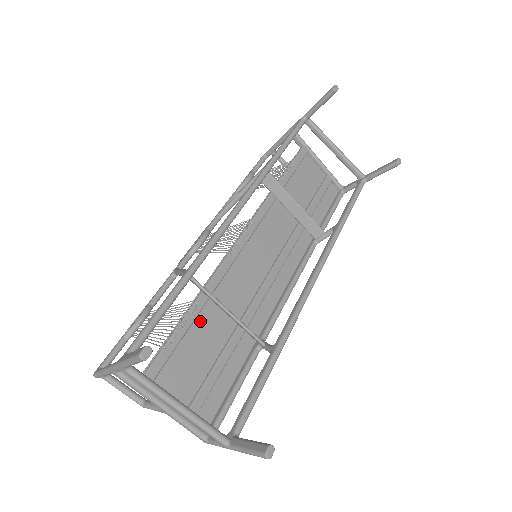
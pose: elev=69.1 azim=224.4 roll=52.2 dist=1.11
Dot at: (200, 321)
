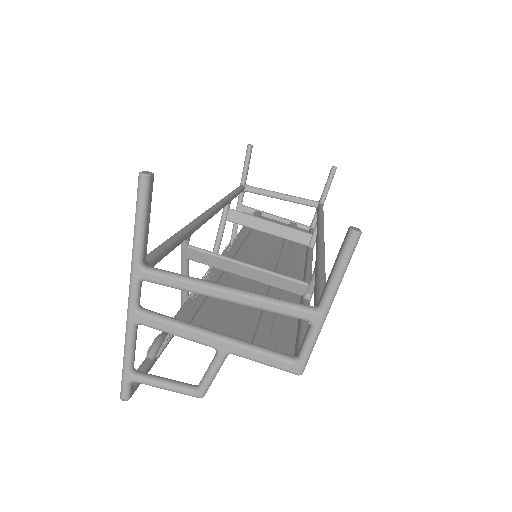
Dot at: occluded
